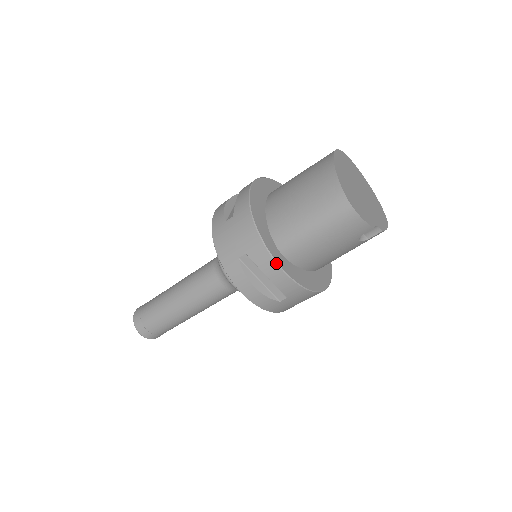
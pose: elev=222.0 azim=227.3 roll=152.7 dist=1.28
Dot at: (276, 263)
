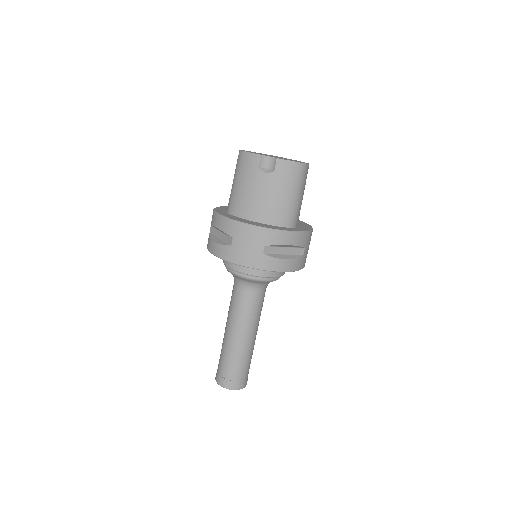
Dot at: (216, 213)
